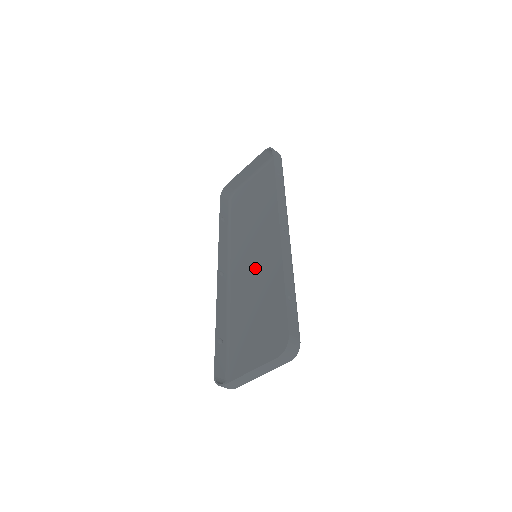
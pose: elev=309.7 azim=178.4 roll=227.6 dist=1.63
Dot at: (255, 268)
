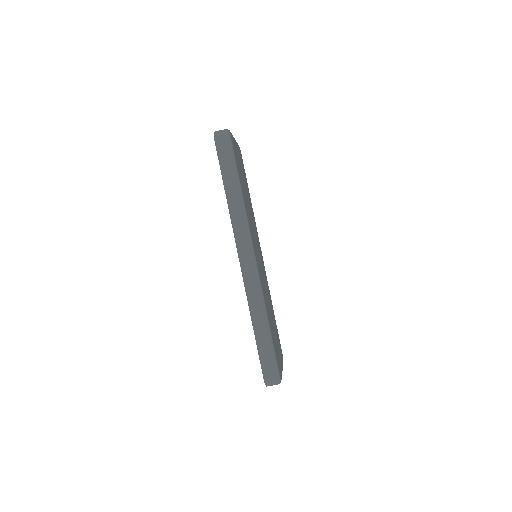
Dot at: occluded
